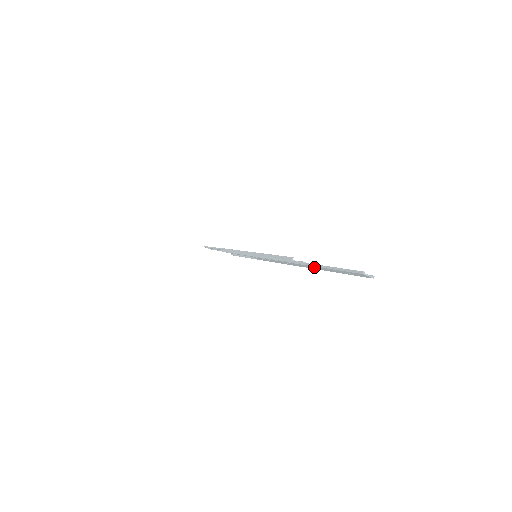
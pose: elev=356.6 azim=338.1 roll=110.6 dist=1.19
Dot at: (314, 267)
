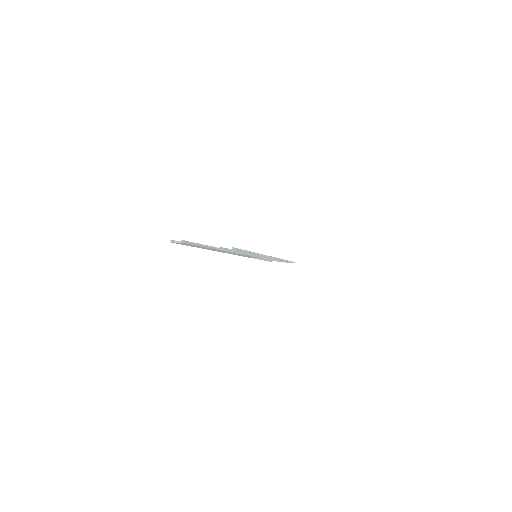
Dot at: (211, 249)
